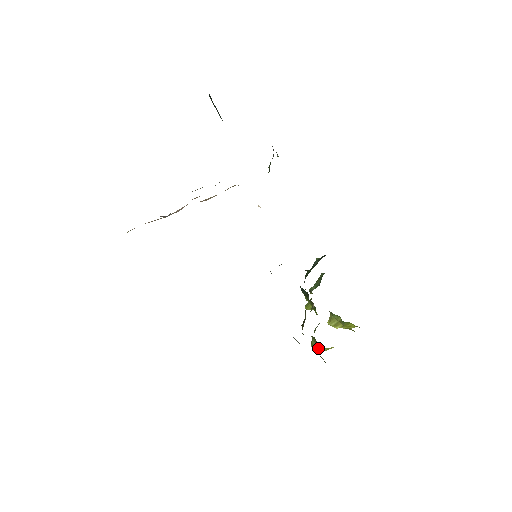
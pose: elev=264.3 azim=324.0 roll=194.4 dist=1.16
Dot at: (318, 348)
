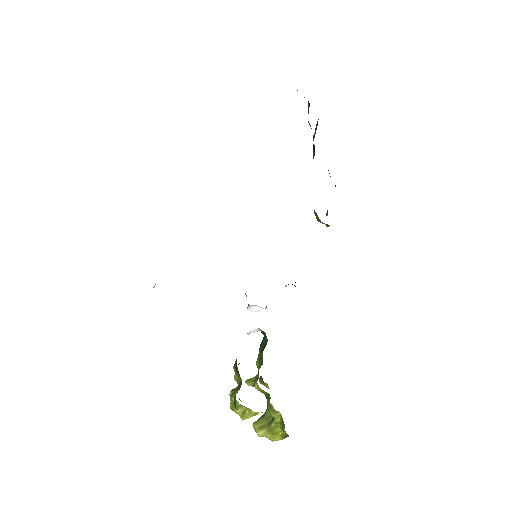
Dot at: occluded
